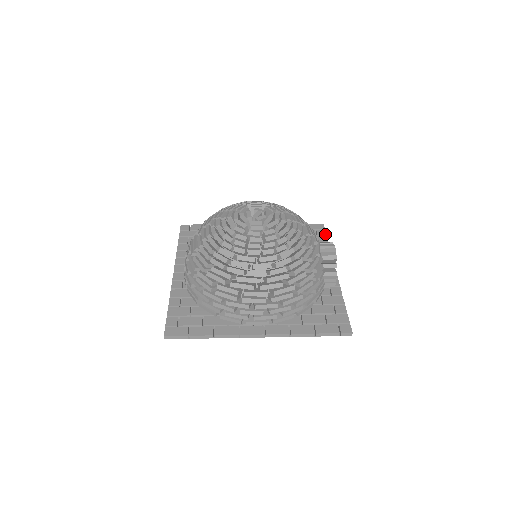
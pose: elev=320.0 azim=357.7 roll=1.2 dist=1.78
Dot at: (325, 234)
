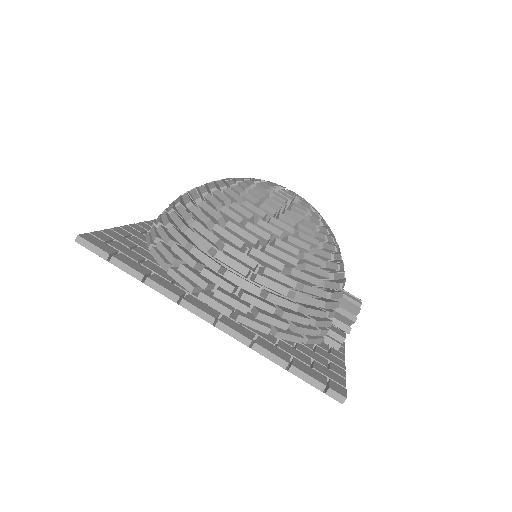
Dot at: occluded
